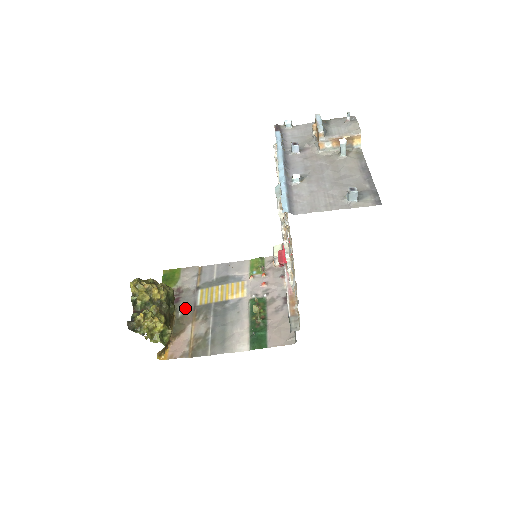
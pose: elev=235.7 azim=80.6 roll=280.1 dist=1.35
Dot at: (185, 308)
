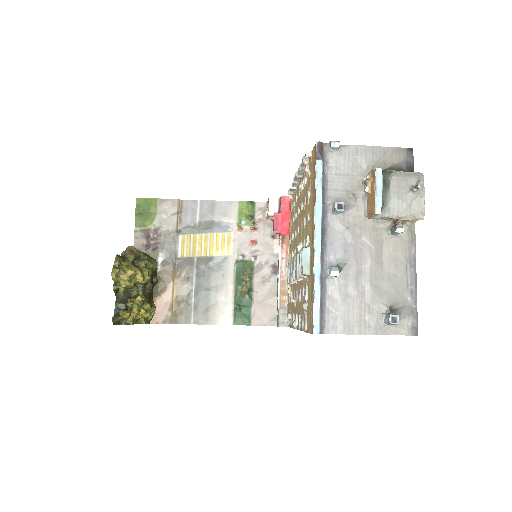
Dot at: (165, 260)
